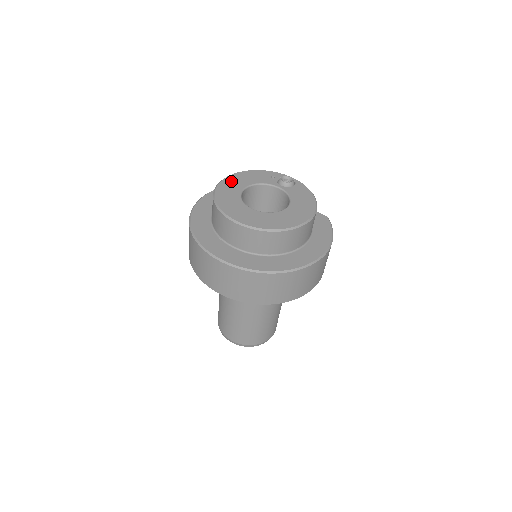
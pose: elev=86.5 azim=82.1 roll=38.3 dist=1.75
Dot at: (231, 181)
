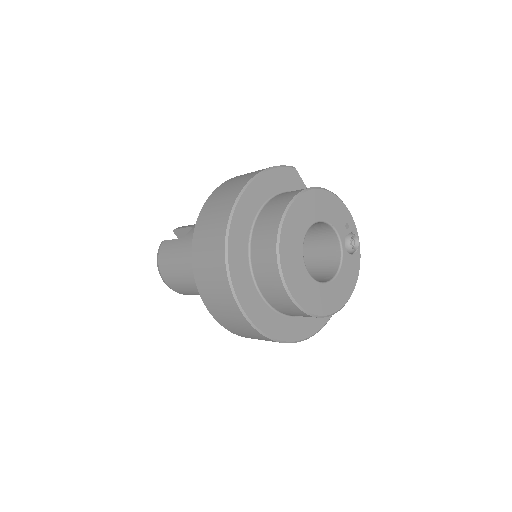
Dot at: (314, 199)
